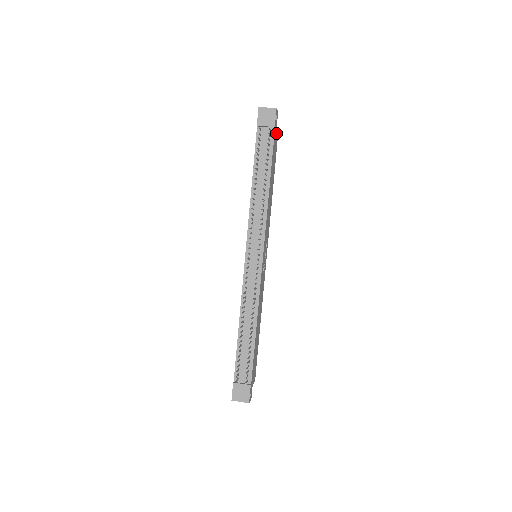
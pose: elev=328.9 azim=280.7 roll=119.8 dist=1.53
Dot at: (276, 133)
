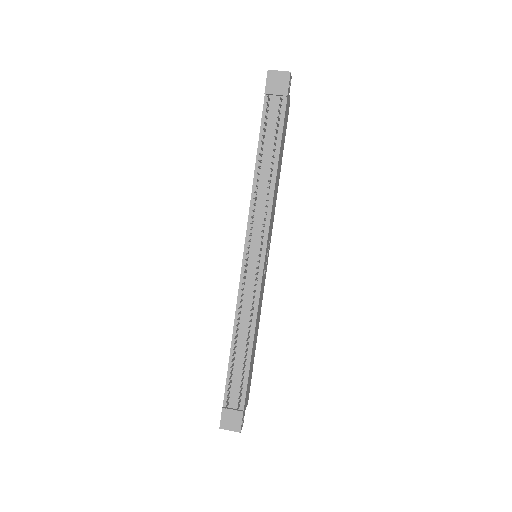
Dot at: (288, 104)
